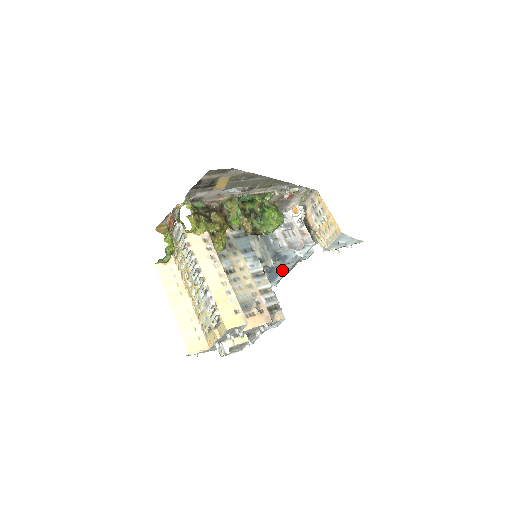
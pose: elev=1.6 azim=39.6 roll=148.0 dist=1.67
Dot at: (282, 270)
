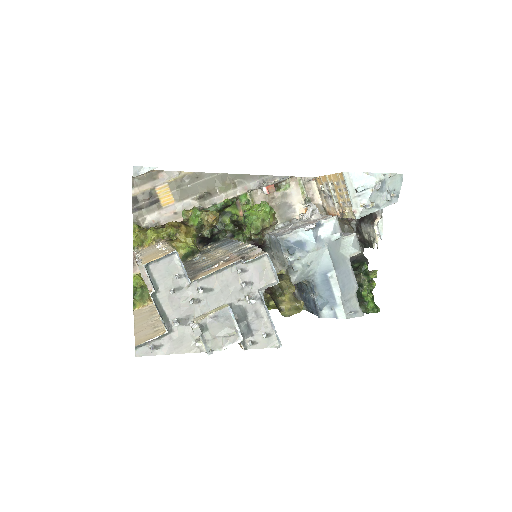
Dot at: (326, 275)
